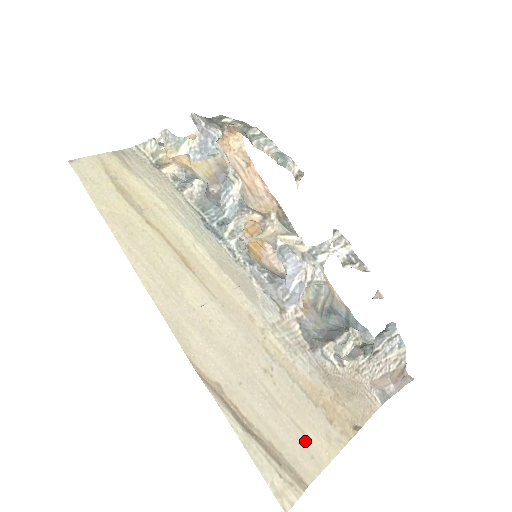
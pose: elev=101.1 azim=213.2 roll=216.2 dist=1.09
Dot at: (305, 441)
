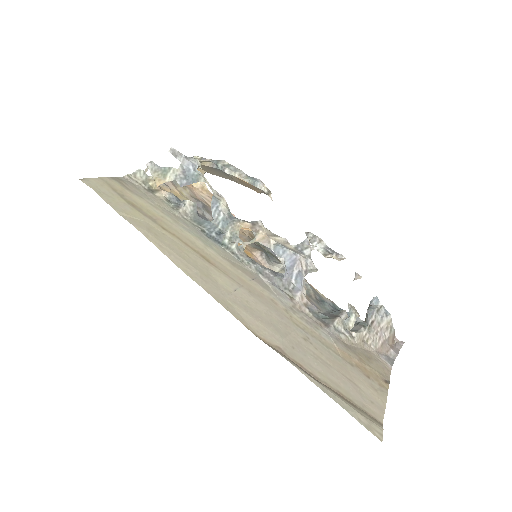
Dot at: (360, 391)
